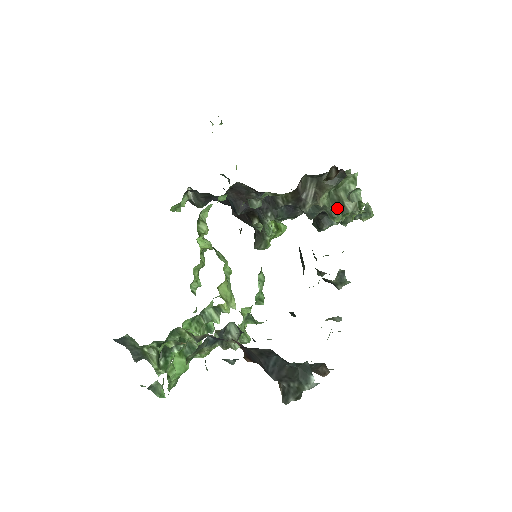
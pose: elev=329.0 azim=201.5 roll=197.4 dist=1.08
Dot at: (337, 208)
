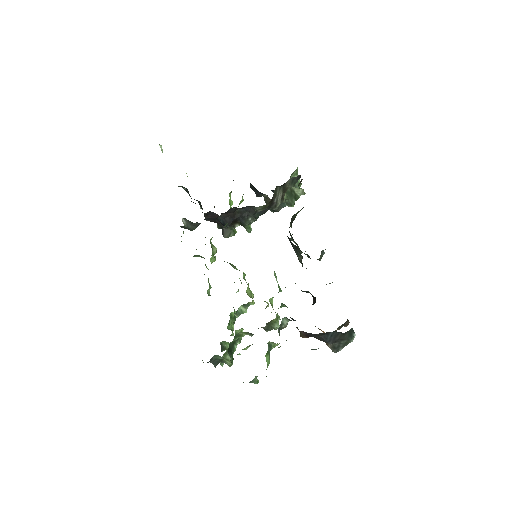
Dot at: (292, 197)
